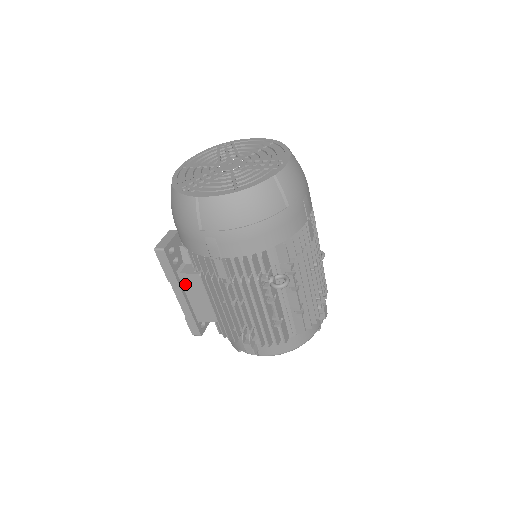
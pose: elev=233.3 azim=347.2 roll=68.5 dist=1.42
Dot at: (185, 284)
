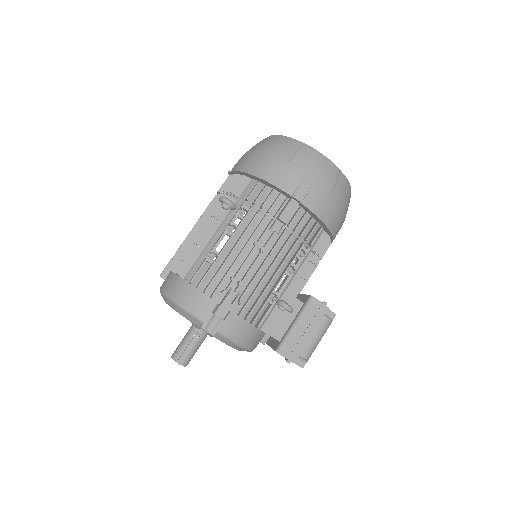
Dot at: occluded
